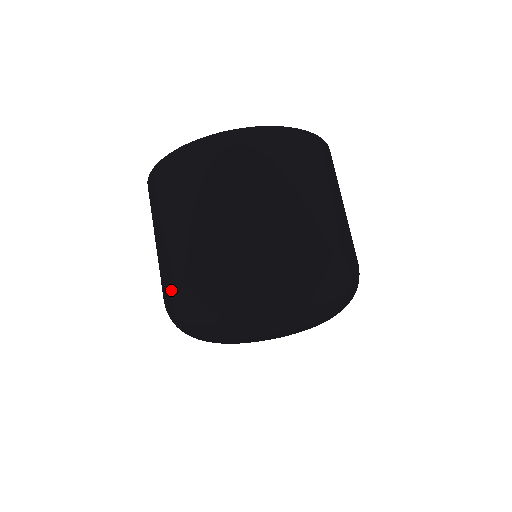
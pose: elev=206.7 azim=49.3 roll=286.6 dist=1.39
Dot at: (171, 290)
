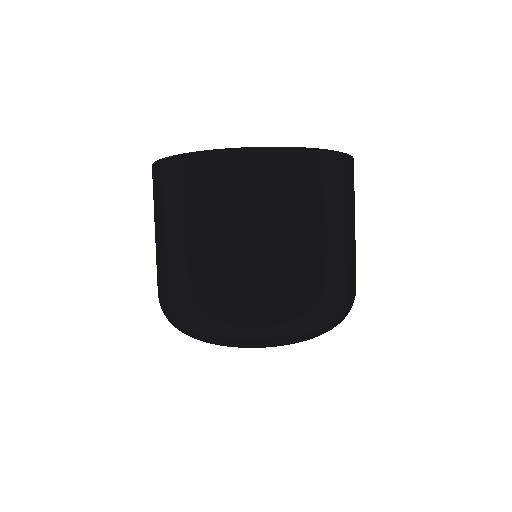
Dot at: (246, 301)
